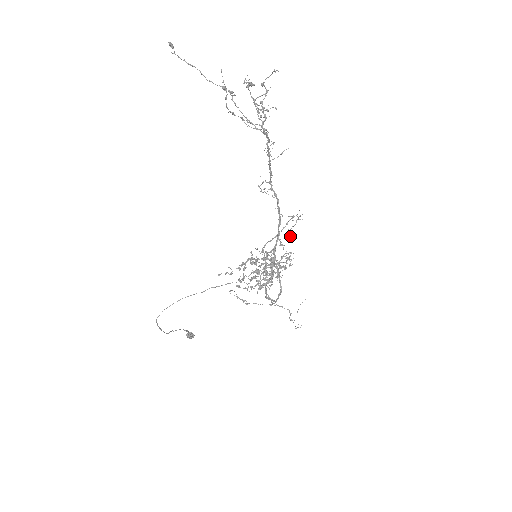
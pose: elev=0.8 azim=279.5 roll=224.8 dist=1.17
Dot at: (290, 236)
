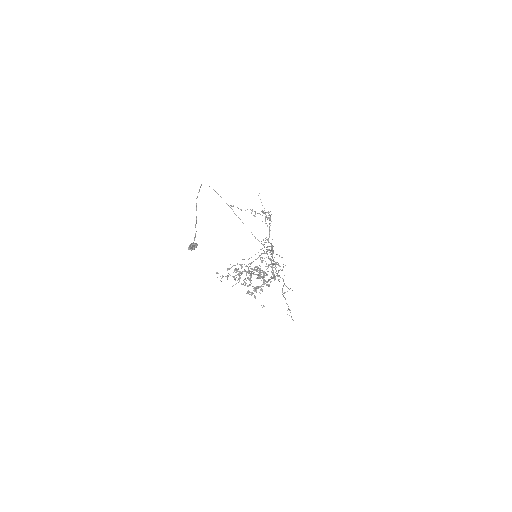
Dot at: (278, 271)
